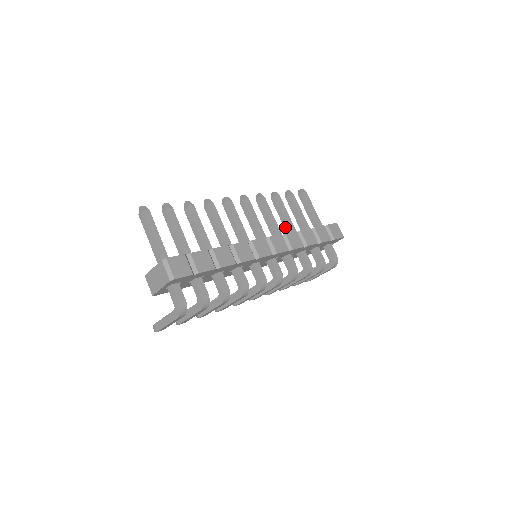
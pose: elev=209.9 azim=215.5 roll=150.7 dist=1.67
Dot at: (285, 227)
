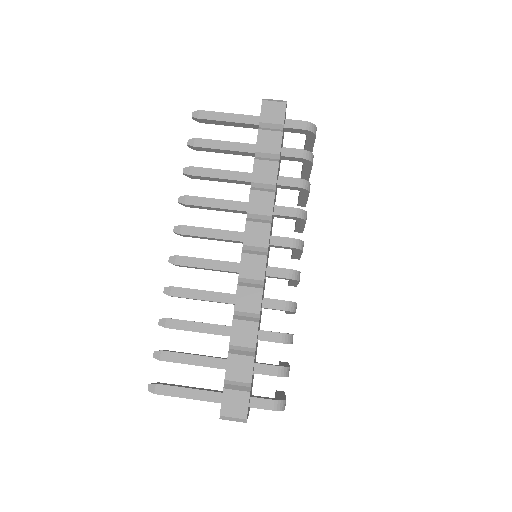
Dot at: occluded
